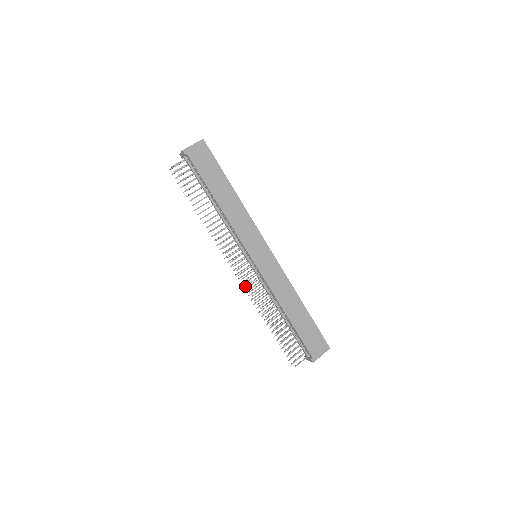
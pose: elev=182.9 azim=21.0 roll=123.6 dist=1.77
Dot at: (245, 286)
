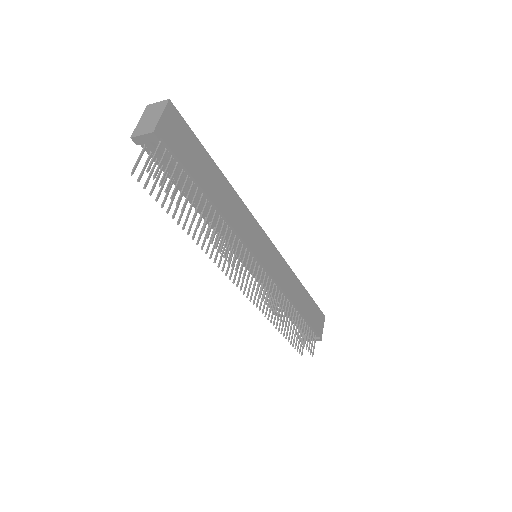
Dot at: (254, 301)
